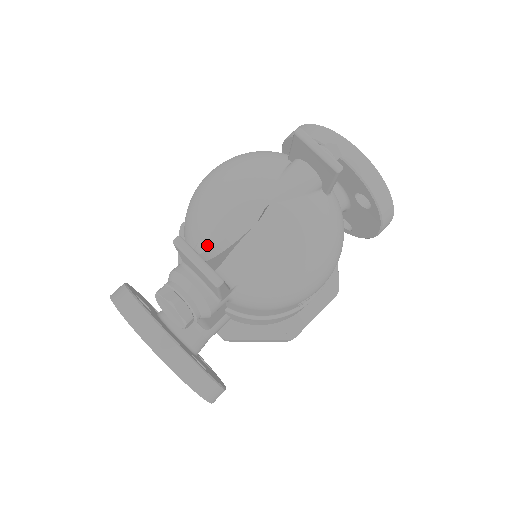
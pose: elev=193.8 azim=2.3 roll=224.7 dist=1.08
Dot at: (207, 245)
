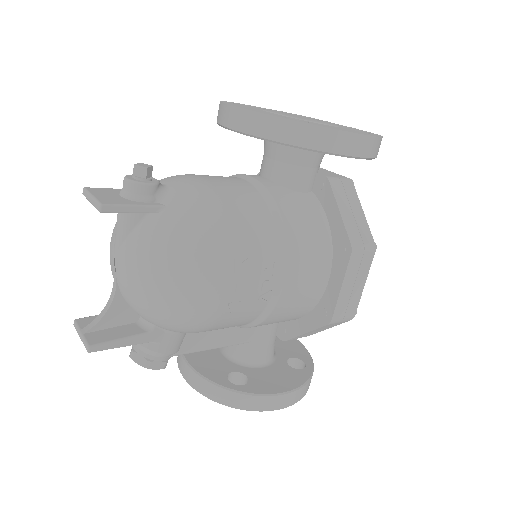
Dot at: occluded
